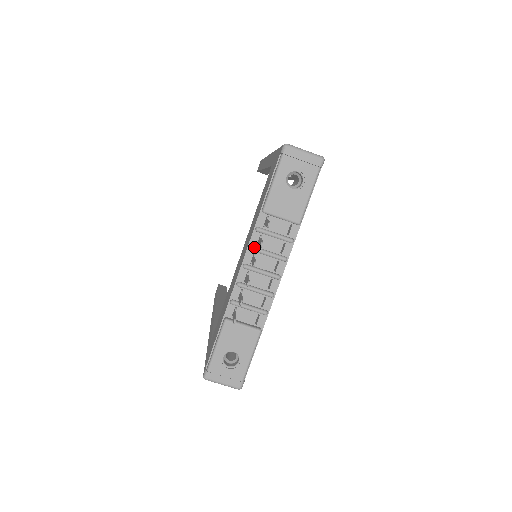
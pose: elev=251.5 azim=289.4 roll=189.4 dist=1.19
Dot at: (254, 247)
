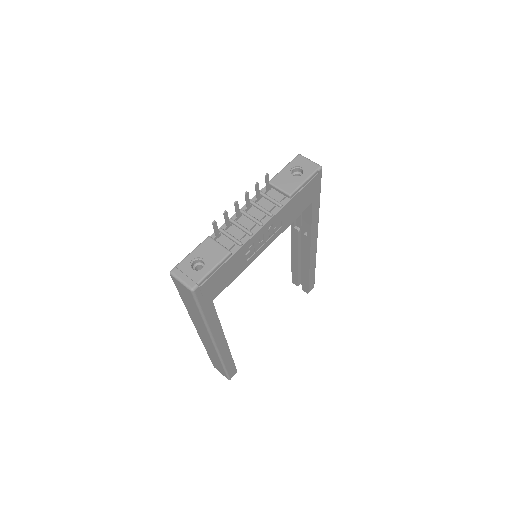
Dot at: (253, 201)
